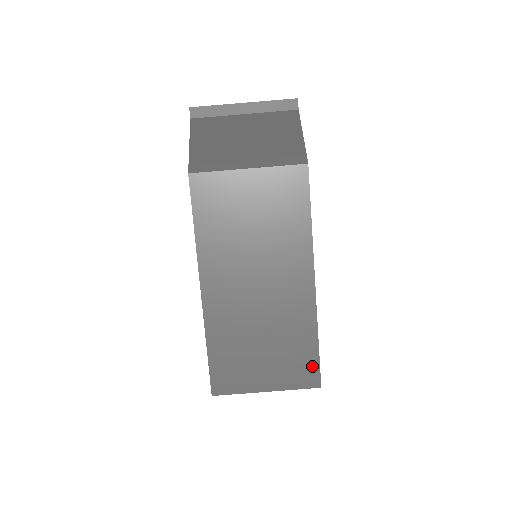
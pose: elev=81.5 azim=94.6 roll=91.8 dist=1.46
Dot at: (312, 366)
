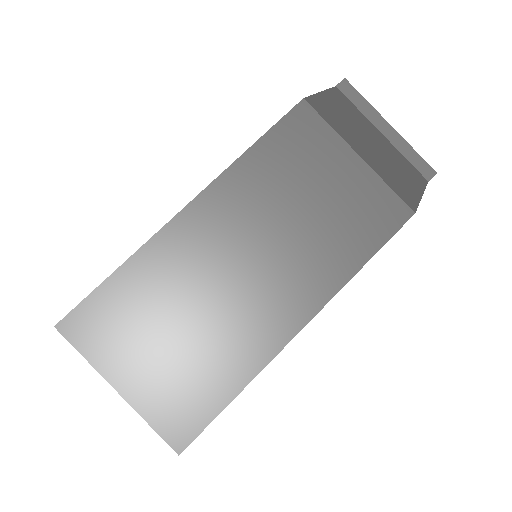
Dot at: (198, 418)
